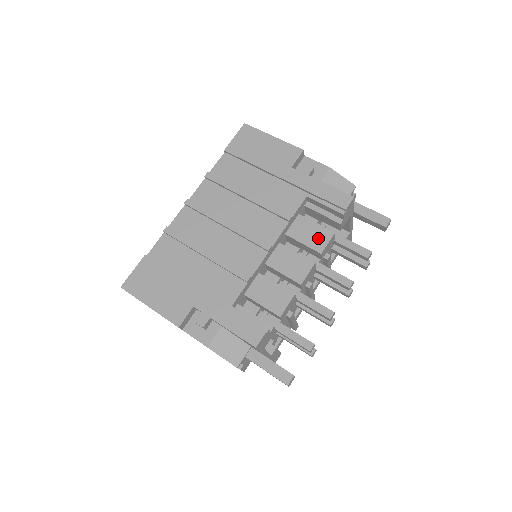
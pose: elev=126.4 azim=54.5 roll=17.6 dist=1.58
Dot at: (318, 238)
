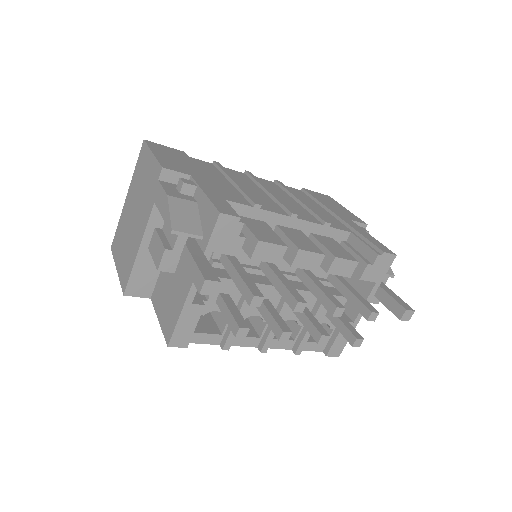
Dot at: (340, 252)
